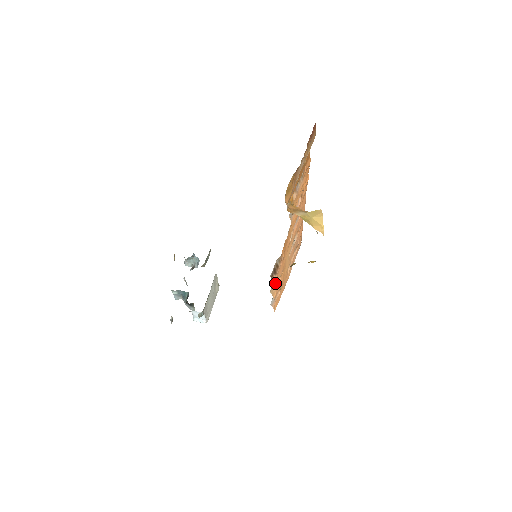
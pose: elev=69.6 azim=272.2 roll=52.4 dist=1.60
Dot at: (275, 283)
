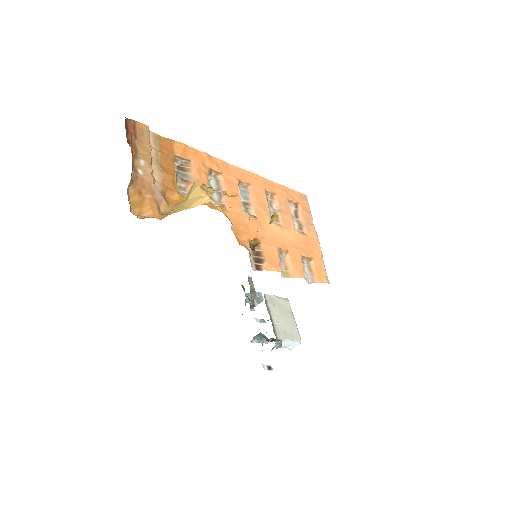
Dot at: (274, 268)
